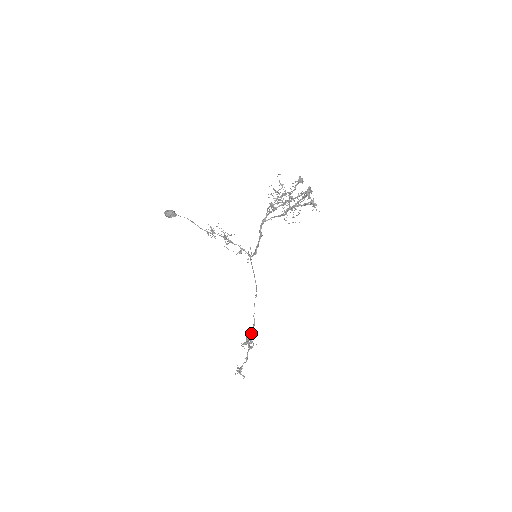
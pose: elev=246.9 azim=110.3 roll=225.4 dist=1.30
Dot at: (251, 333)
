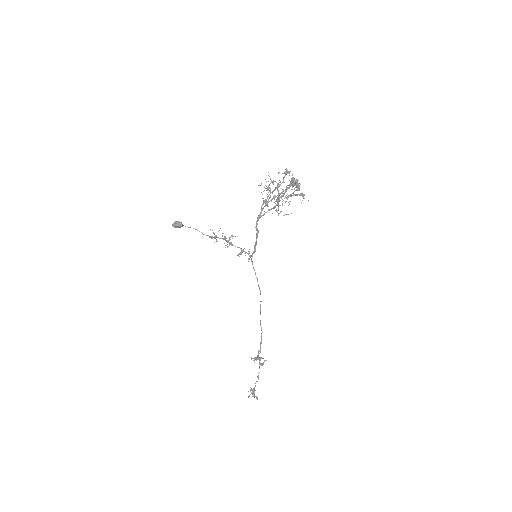
Dot at: (260, 345)
